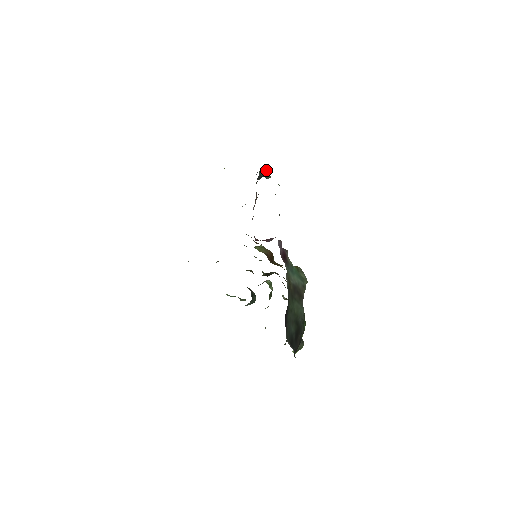
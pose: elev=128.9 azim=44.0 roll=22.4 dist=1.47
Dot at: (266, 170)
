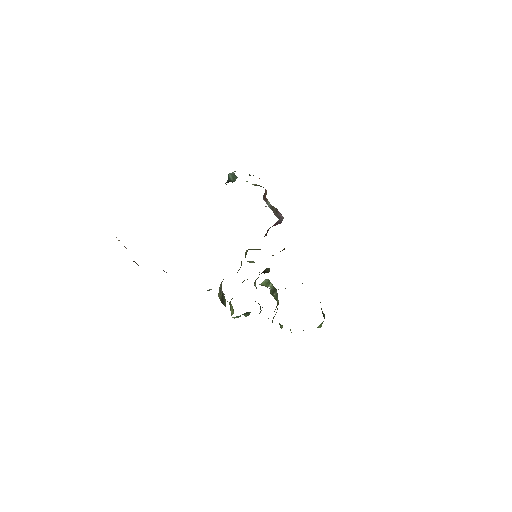
Dot at: (233, 172)
